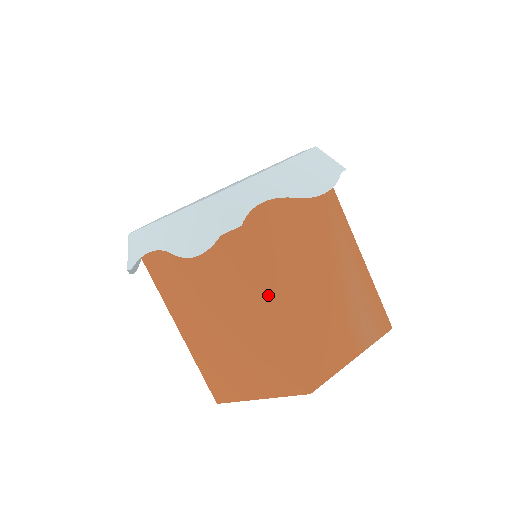
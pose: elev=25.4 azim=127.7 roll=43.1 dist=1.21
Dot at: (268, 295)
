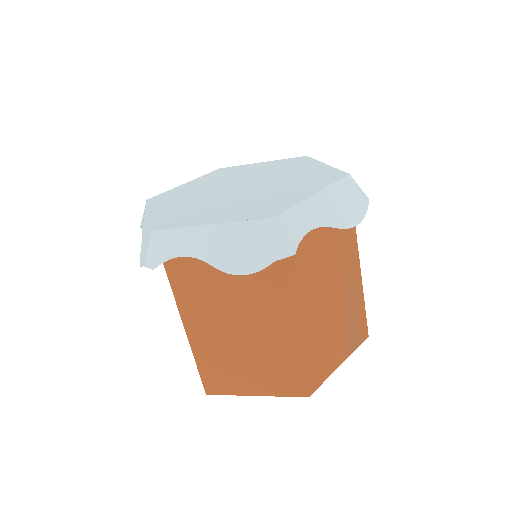
Dot at: (295, 313)
